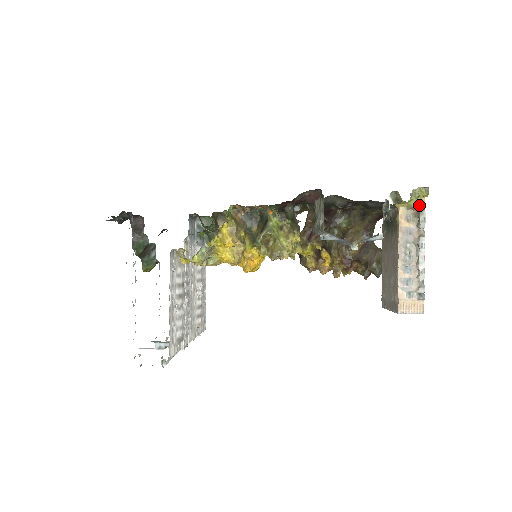
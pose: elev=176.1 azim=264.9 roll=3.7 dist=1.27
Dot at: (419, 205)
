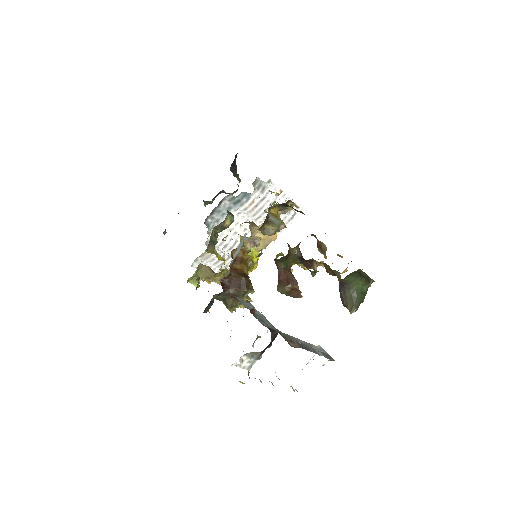
Dot at: occluded
